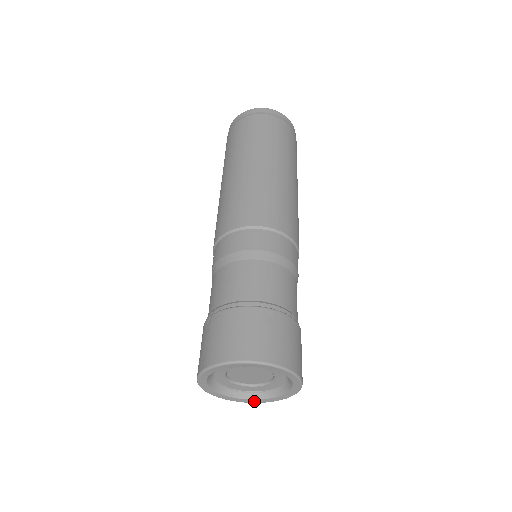
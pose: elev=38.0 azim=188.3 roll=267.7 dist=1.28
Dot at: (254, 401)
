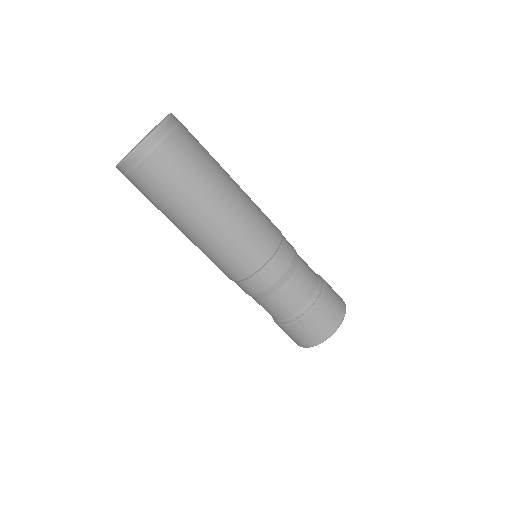
Dot at: occluded
